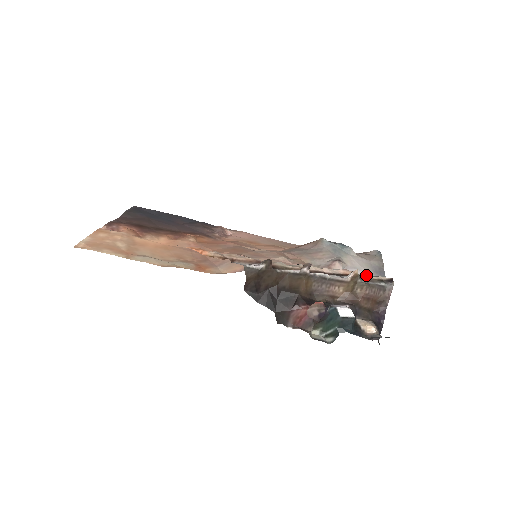
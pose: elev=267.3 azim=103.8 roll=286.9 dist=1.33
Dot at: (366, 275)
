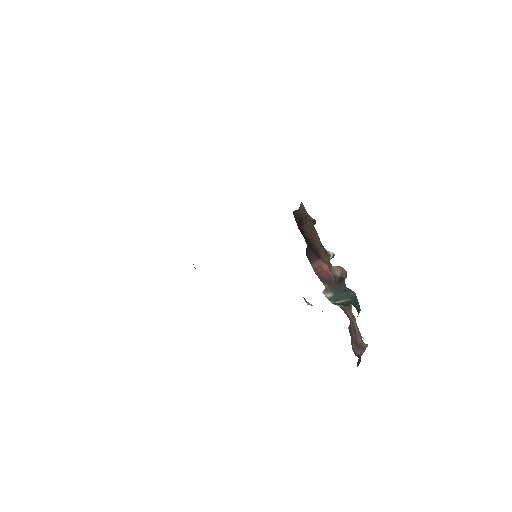
Dot at: occluded
